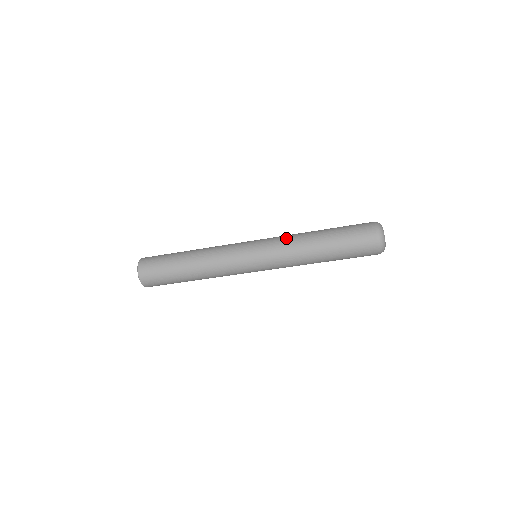
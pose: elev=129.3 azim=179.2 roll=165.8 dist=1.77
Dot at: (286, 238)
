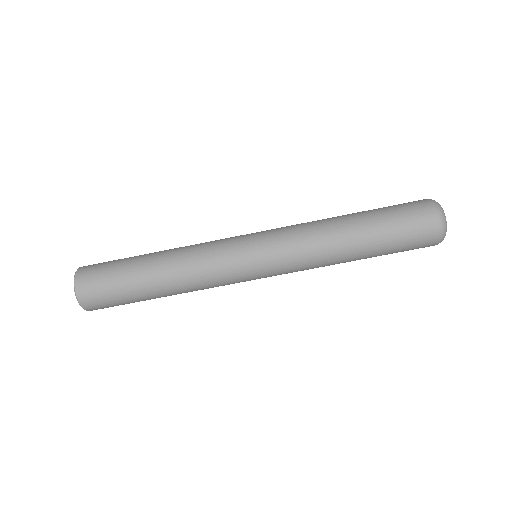
Dot at: (307, 249)
